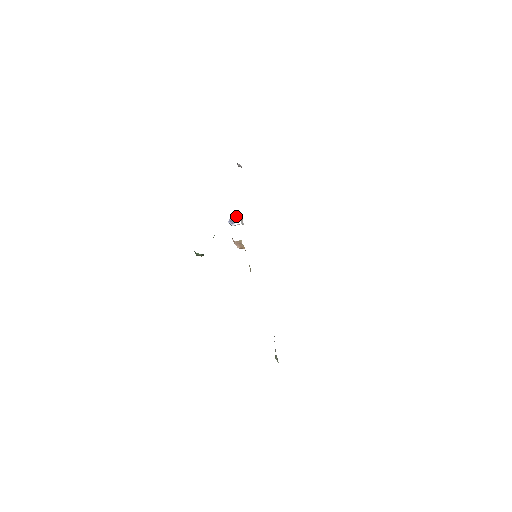
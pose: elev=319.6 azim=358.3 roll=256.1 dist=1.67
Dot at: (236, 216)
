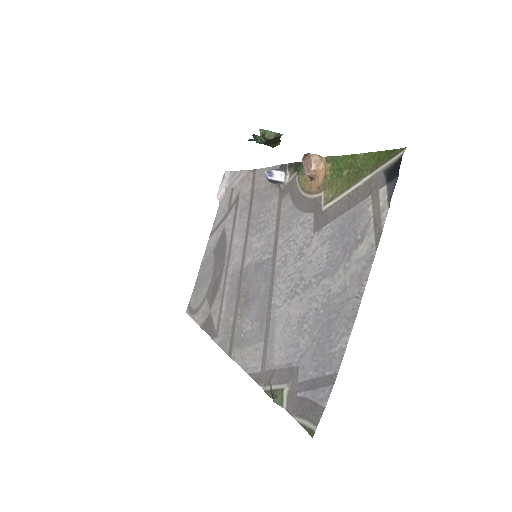
Dot at: (278, 170)
